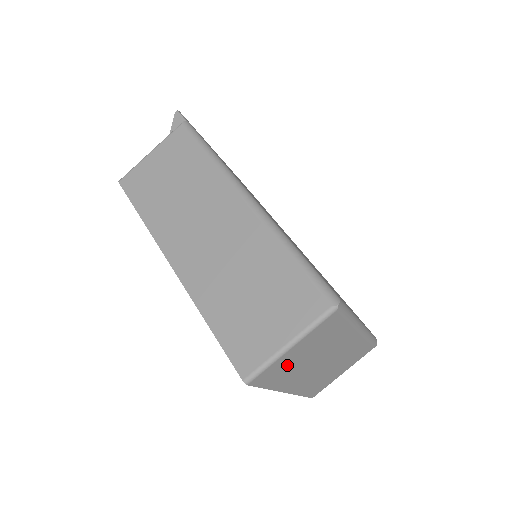
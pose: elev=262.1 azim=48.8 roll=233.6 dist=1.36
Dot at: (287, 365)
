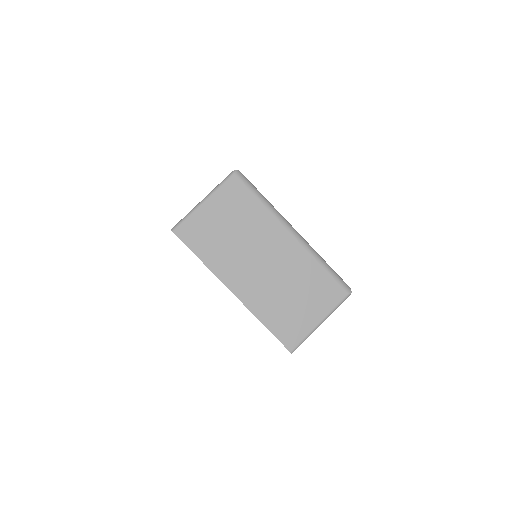
Dot at: (211, 231)
